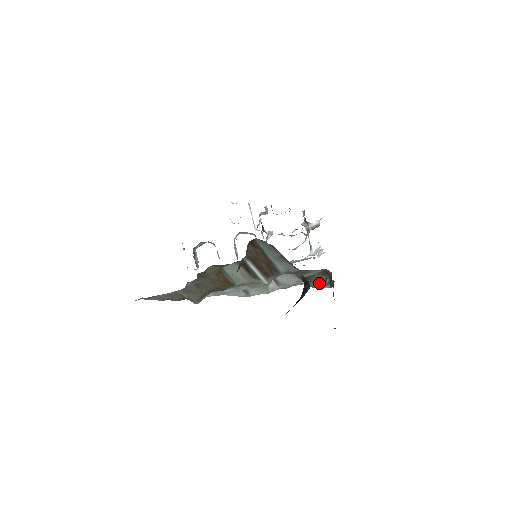
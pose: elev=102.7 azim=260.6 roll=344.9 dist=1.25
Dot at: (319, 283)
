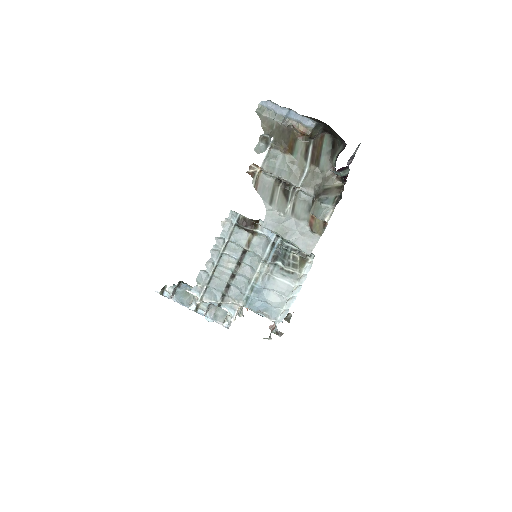
Dot at: (330, 199)
